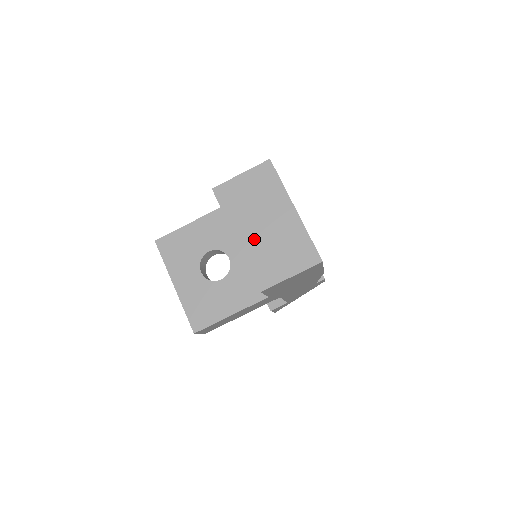
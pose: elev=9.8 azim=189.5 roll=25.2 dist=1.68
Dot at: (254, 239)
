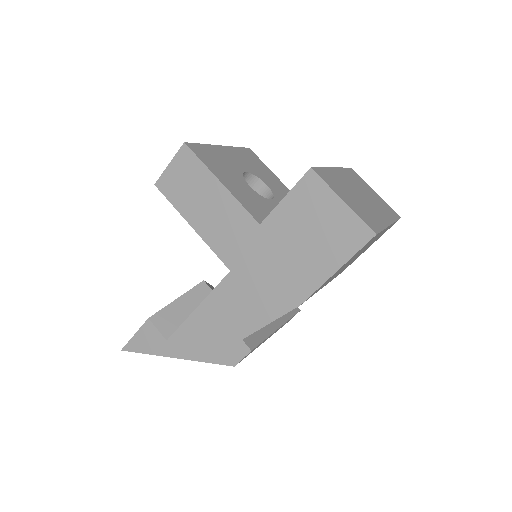
Dot at: (345, 182)
